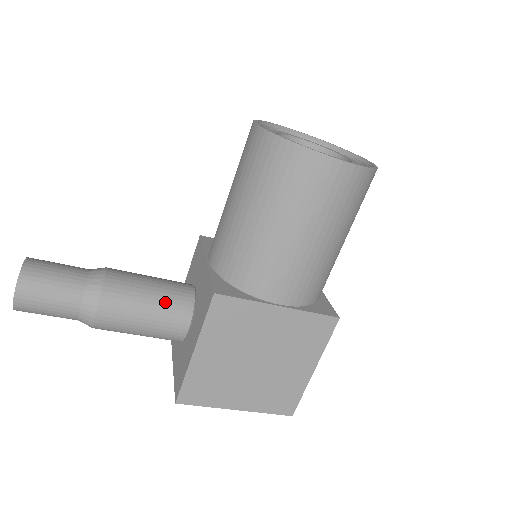
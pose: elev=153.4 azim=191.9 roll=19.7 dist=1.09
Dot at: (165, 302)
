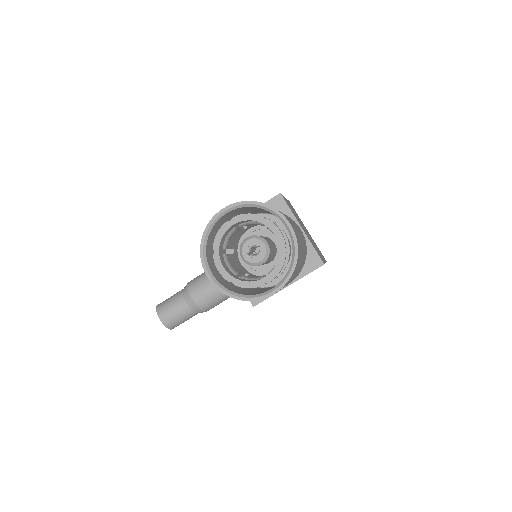
Dot at: occluded
